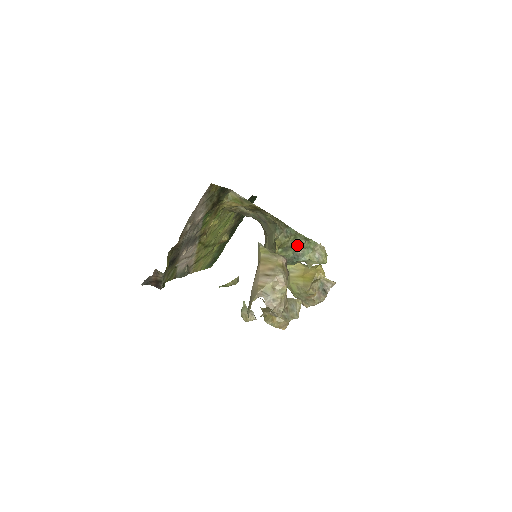
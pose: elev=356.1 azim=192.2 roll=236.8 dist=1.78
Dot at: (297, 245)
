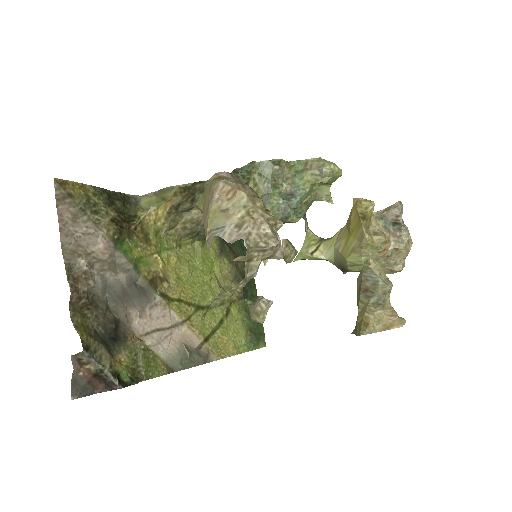
Dot at: (275, 181)
